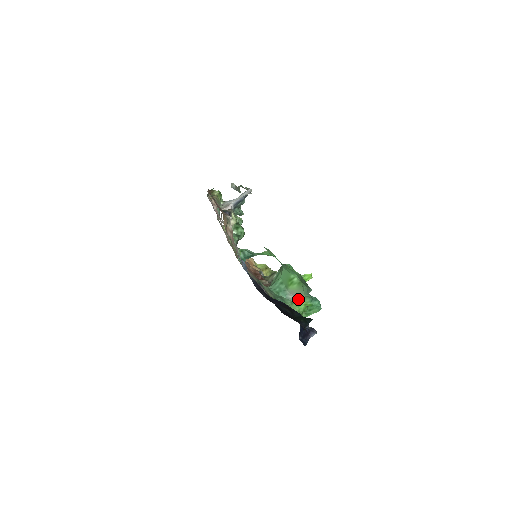
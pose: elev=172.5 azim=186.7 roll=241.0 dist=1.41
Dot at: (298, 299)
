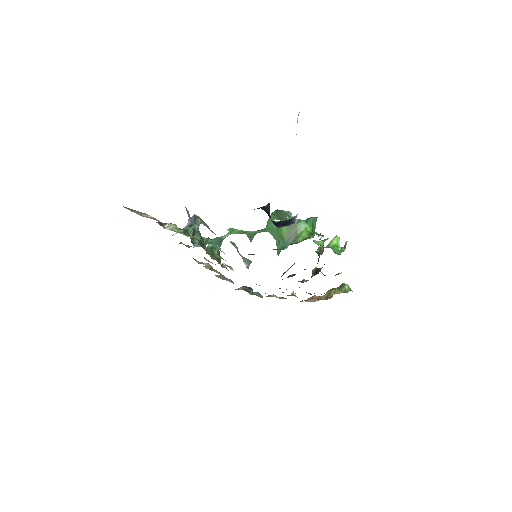
Dot at: (296, 233)
